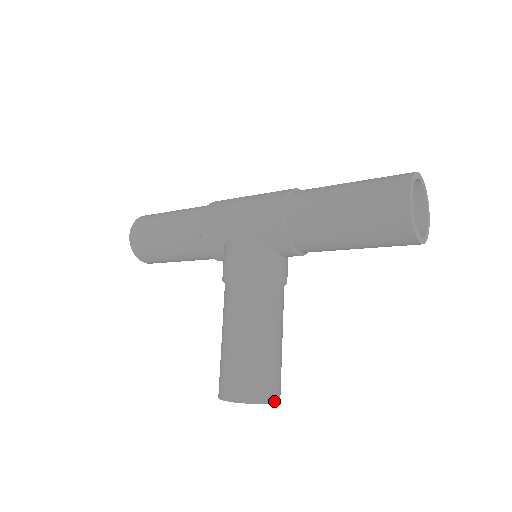
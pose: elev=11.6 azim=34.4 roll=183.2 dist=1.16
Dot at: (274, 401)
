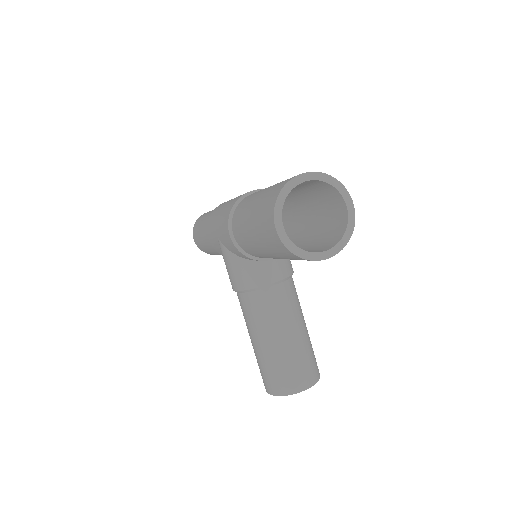
Dot at: (302, 390)
